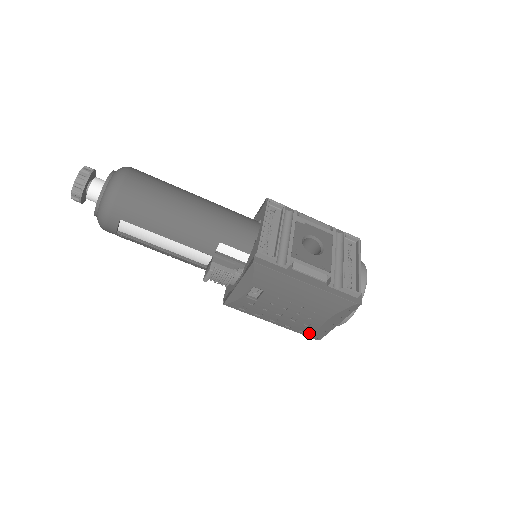
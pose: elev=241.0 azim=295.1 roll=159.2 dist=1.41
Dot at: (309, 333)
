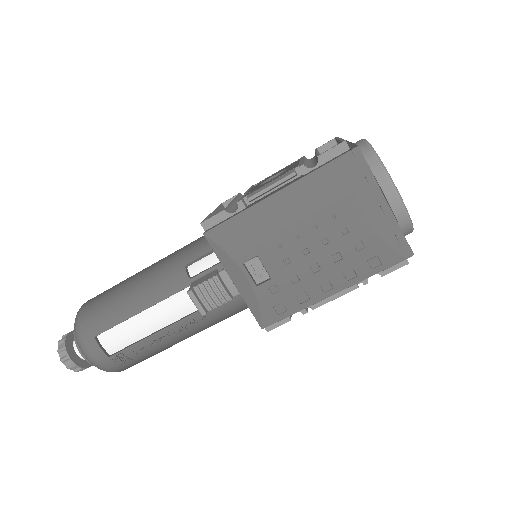
Dot at: (383, 258)
